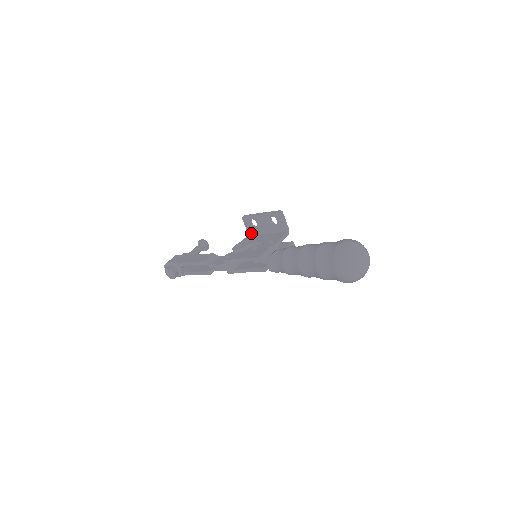
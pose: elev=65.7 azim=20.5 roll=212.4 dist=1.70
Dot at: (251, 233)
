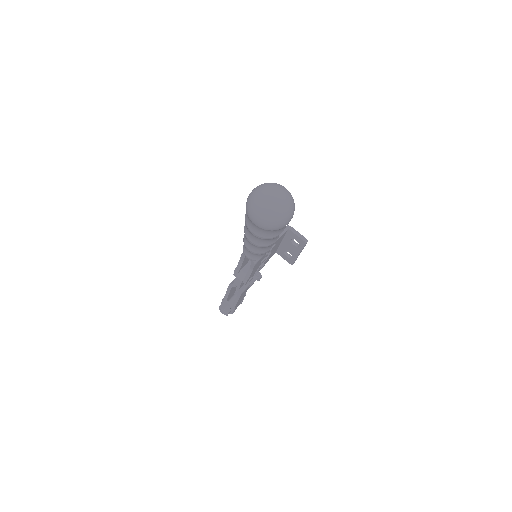
Dot at: occluded
